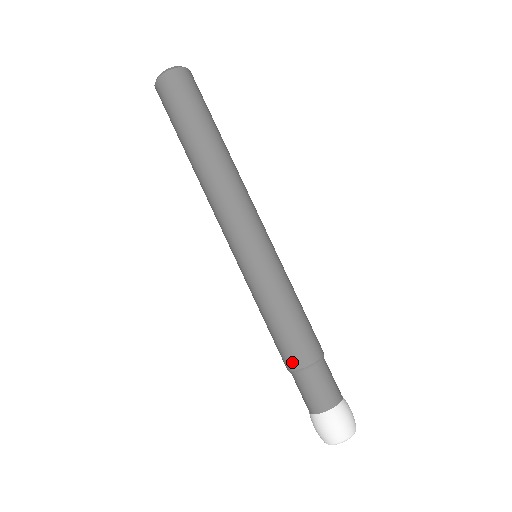
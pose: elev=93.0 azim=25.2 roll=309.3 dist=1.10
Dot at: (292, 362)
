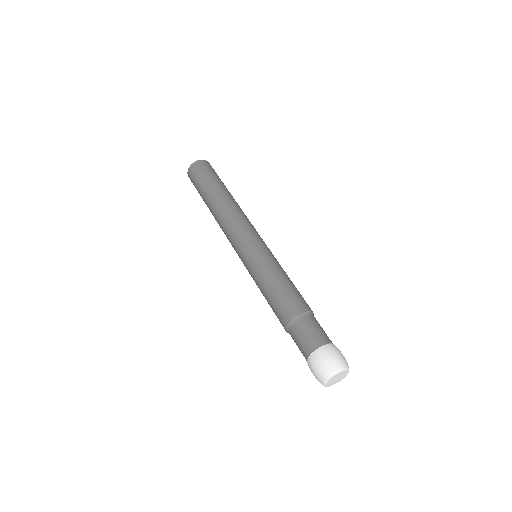
Dot at: (286, 315)
